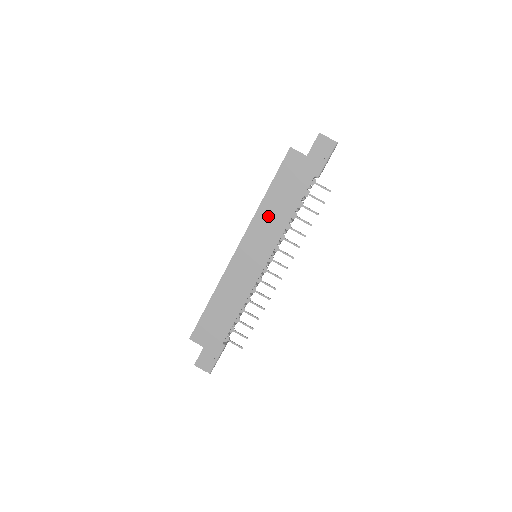
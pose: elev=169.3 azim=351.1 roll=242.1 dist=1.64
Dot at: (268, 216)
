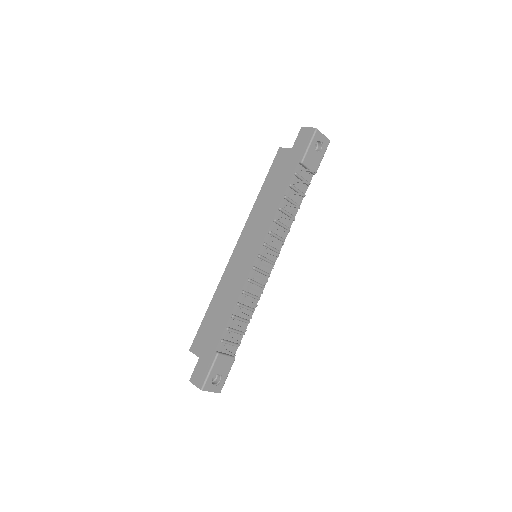
Dot at: (261, 209)
